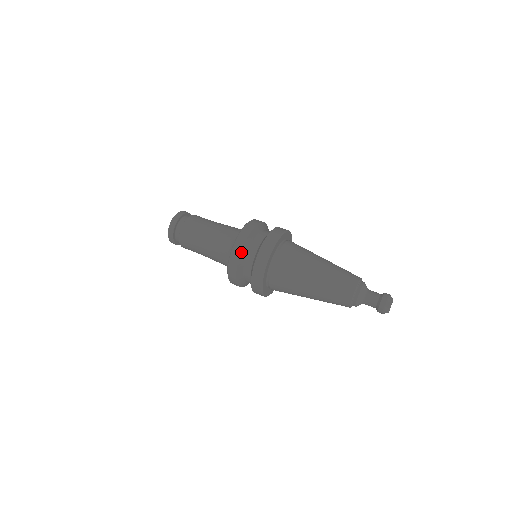
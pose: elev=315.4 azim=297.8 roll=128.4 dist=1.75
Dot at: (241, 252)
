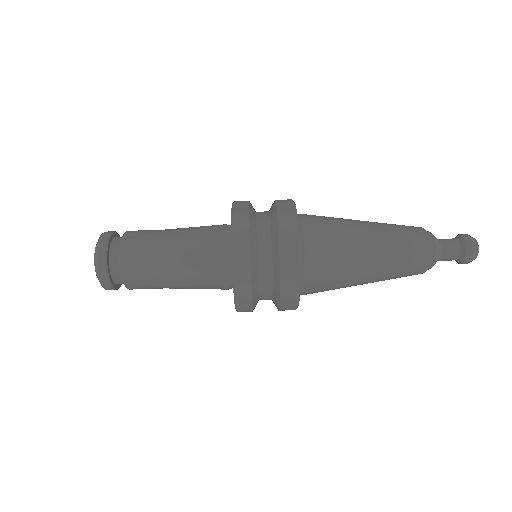
Dot at: (250, 259)
